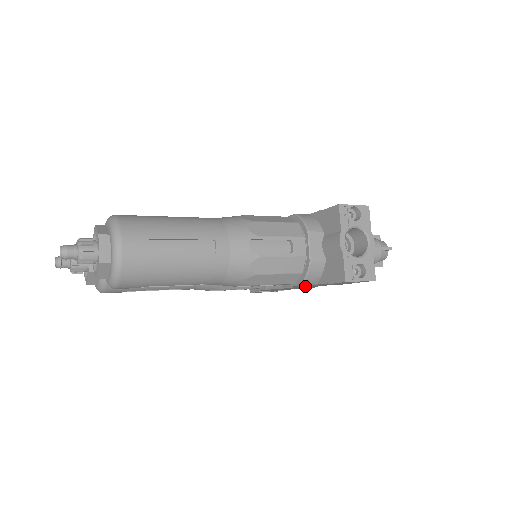
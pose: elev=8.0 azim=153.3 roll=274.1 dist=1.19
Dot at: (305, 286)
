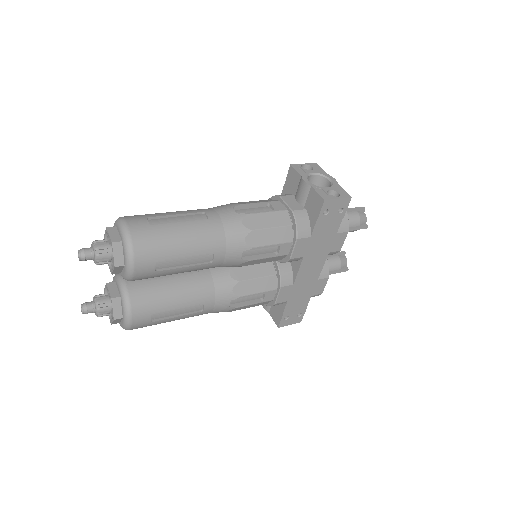
Dot at: (309, 257)
